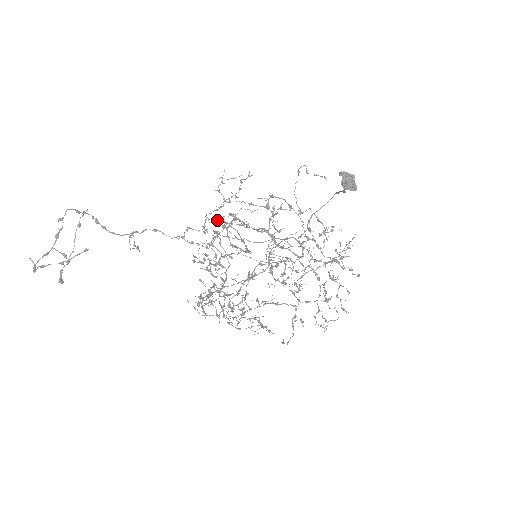
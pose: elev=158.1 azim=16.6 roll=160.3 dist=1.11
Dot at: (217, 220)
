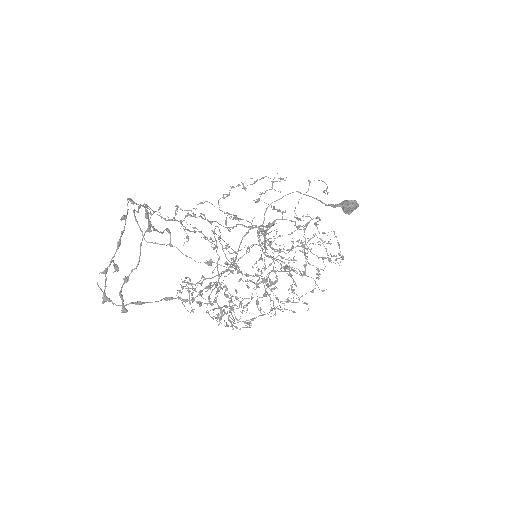
Dot at: (229, 213)
